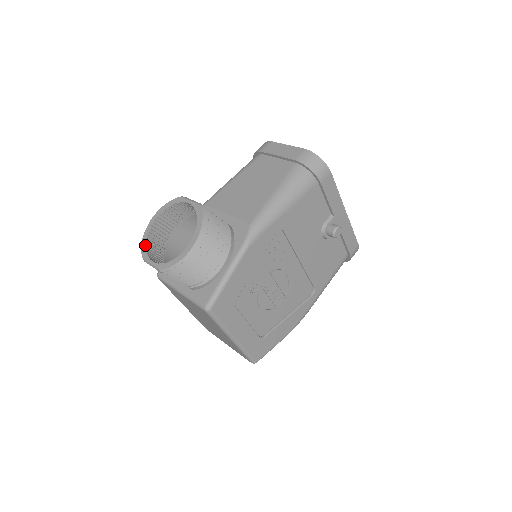
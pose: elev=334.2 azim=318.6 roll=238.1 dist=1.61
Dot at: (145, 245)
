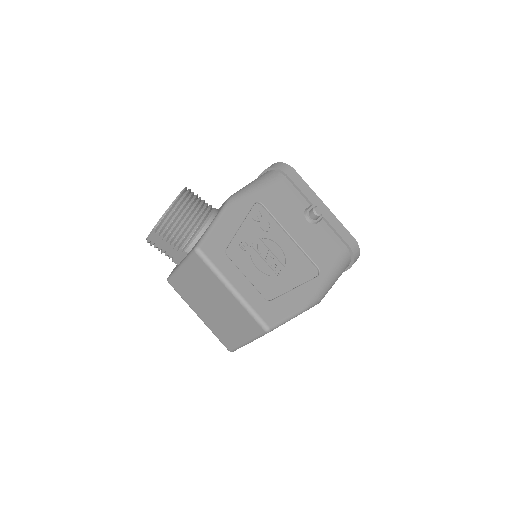
Dot at: occluded
